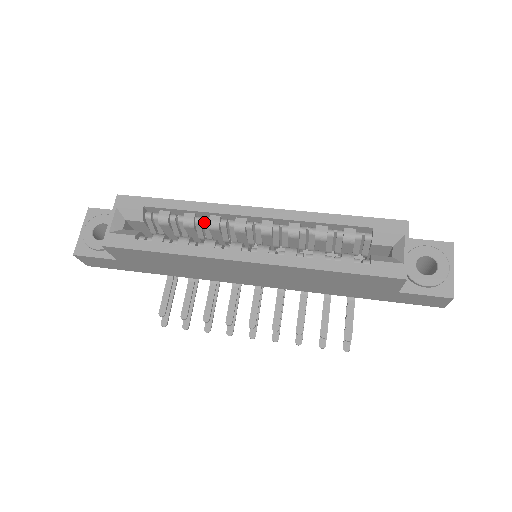
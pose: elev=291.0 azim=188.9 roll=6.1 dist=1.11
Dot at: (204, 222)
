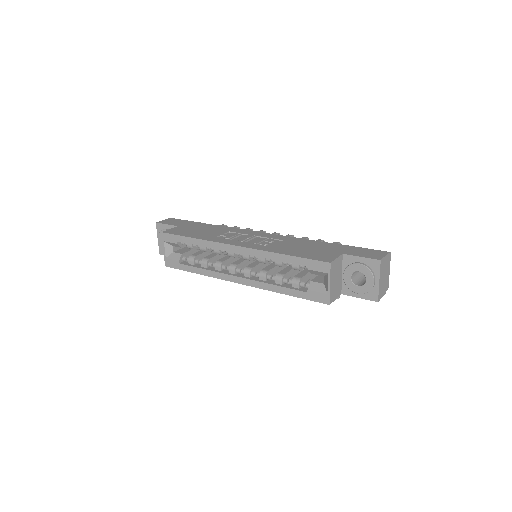
Dot at: (212, 250)
